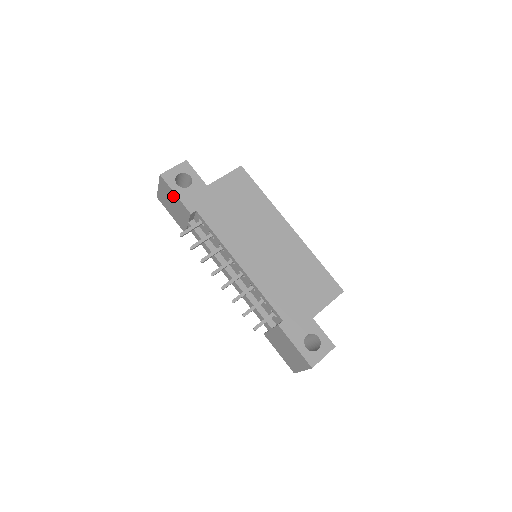
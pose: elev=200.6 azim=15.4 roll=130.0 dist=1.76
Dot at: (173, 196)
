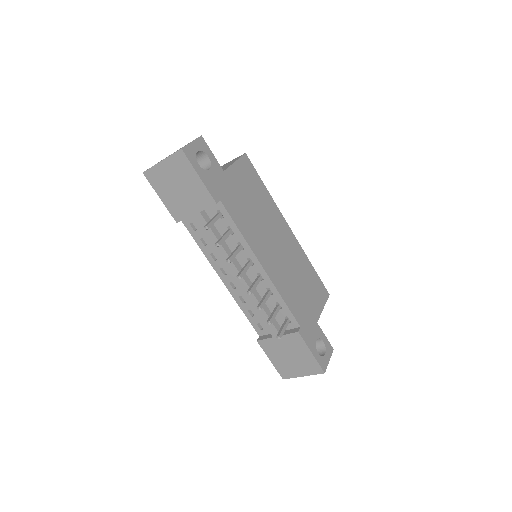
Dot at: (191, 178)
